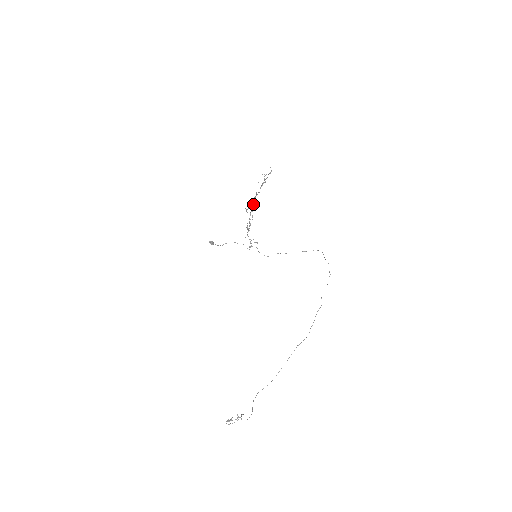
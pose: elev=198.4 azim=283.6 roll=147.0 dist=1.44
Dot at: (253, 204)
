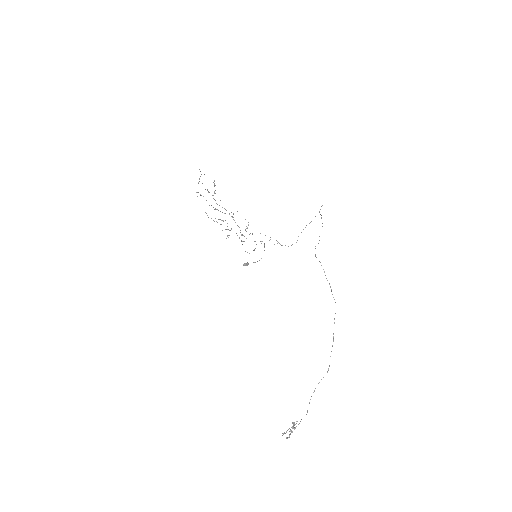
Dot at: occluded
